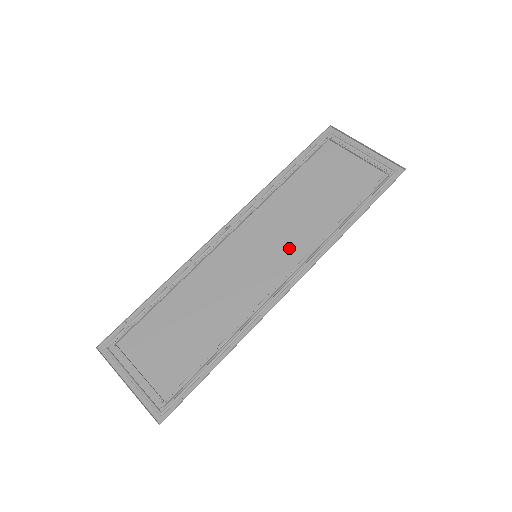
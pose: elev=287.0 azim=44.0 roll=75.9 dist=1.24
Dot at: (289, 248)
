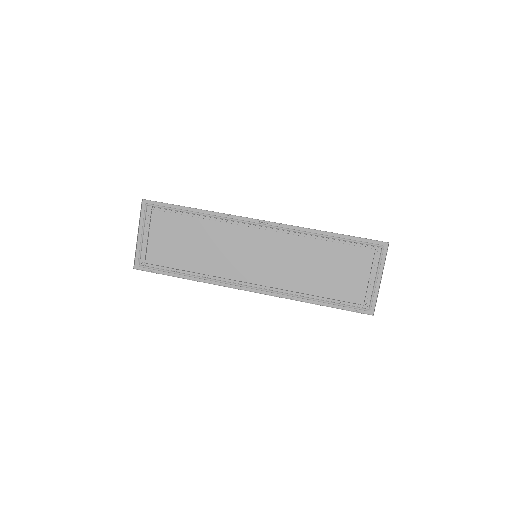
Dot at: (273, 273)
